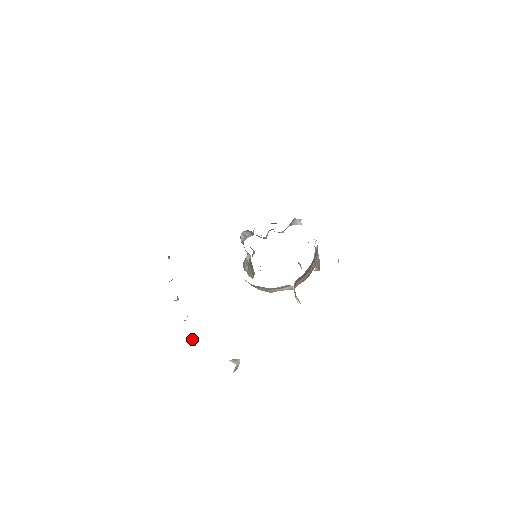
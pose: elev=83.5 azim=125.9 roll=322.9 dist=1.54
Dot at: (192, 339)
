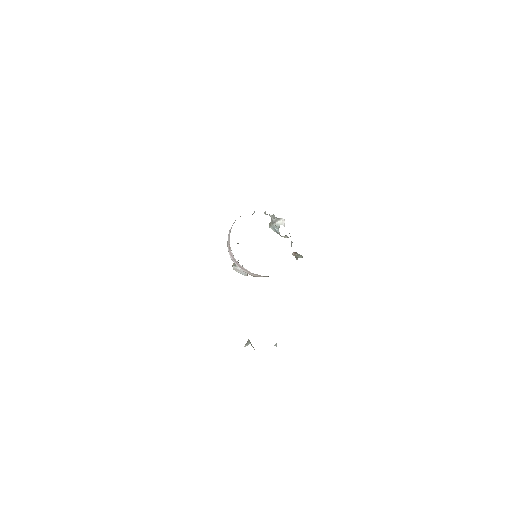
Dot at: occluded
